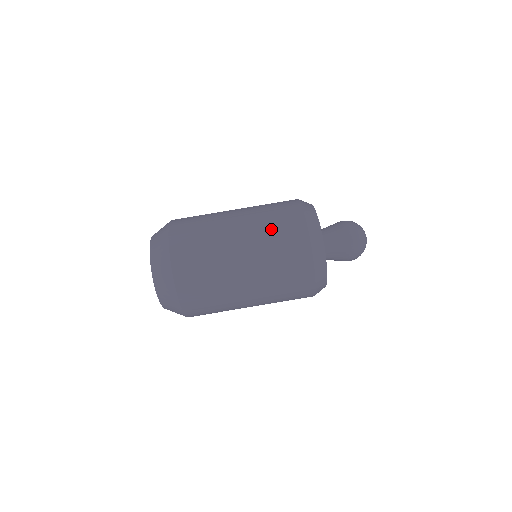
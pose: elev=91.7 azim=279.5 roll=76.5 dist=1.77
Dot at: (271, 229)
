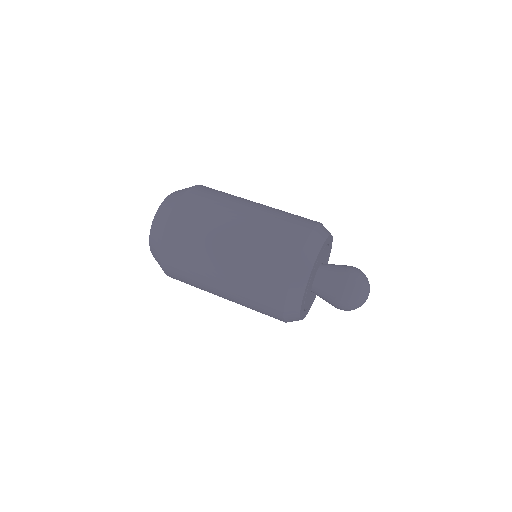
Dot at: (271, 228)
